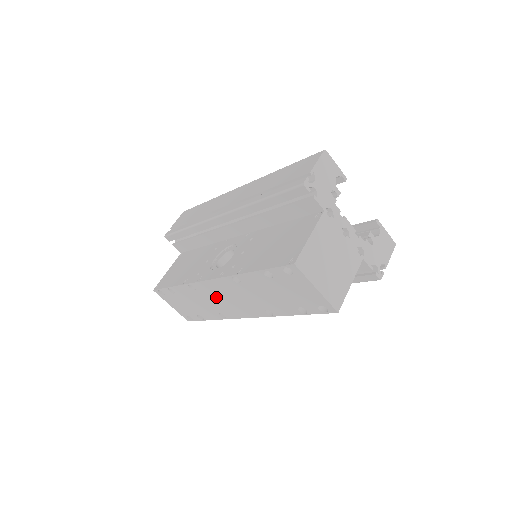
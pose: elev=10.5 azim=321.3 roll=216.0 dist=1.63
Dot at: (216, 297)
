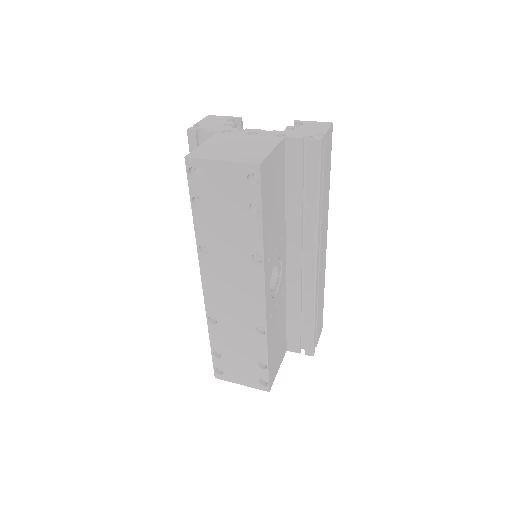
Dot at: (229, 305)
